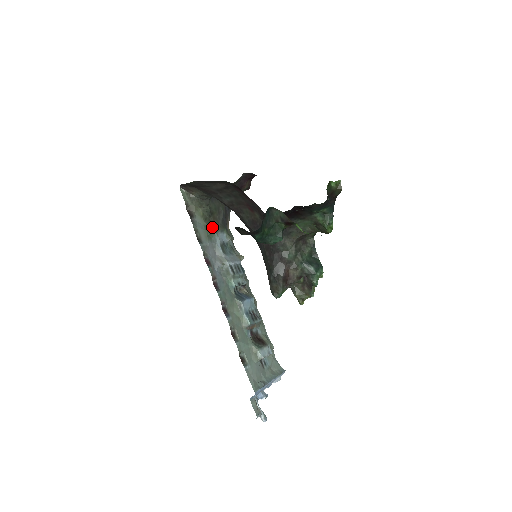
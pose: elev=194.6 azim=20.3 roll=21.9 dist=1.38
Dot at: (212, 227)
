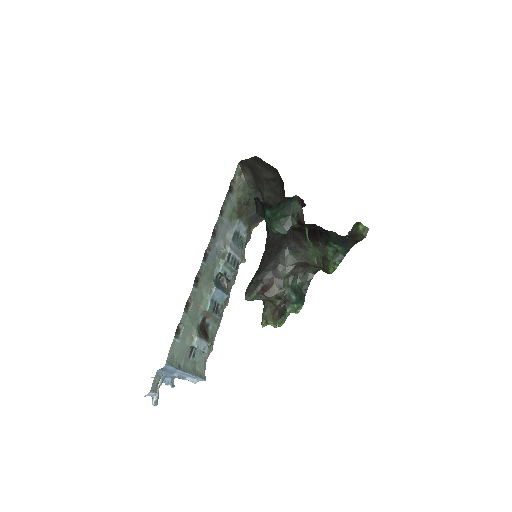
Dot at: (239, 213)
